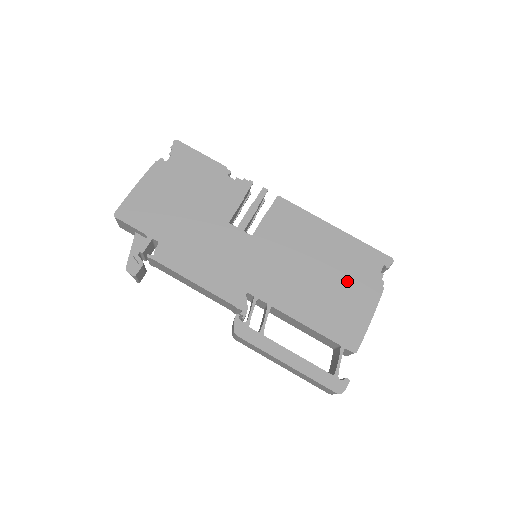
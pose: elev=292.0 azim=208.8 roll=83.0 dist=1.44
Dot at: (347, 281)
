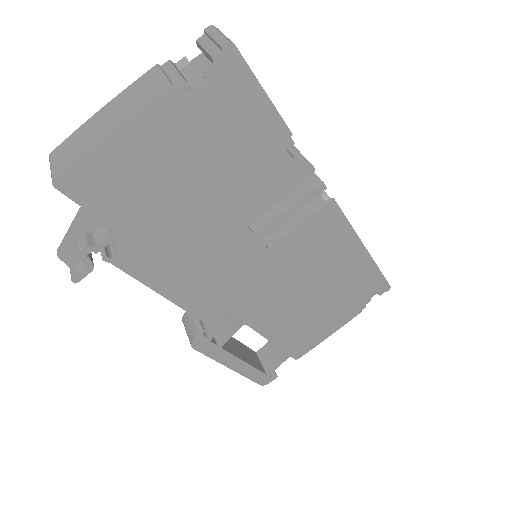
Dot at: (335, 305)
